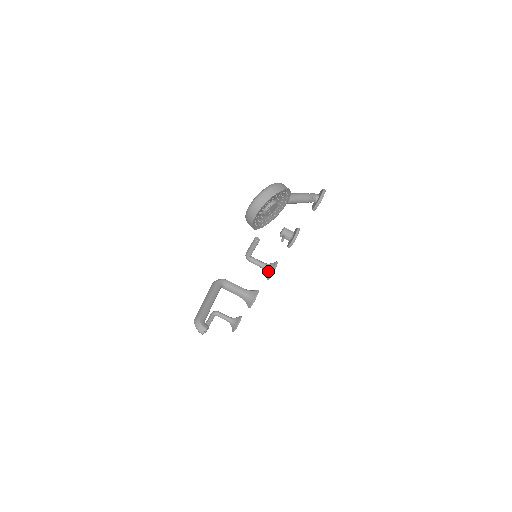
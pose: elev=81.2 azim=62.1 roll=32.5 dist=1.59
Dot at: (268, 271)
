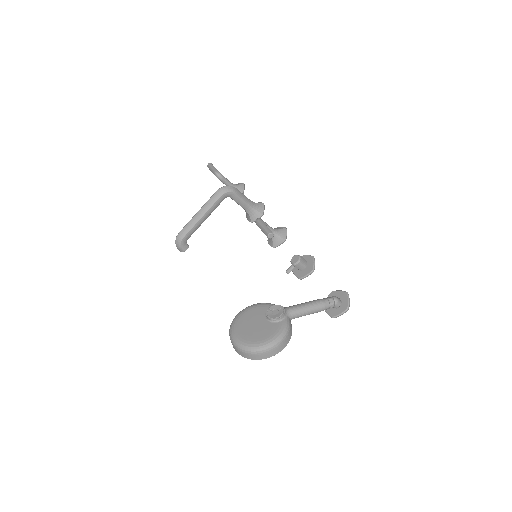
Dot at: (271, 241)
